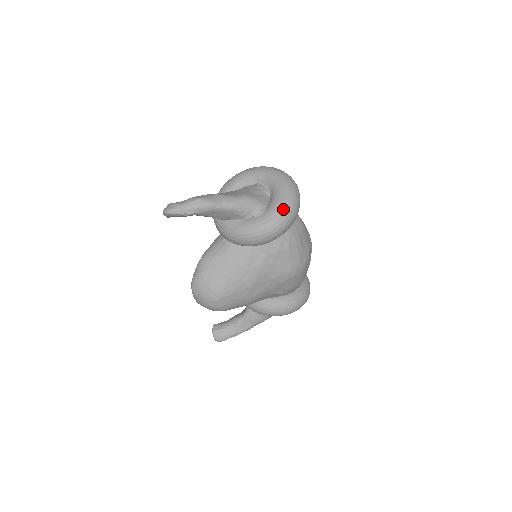
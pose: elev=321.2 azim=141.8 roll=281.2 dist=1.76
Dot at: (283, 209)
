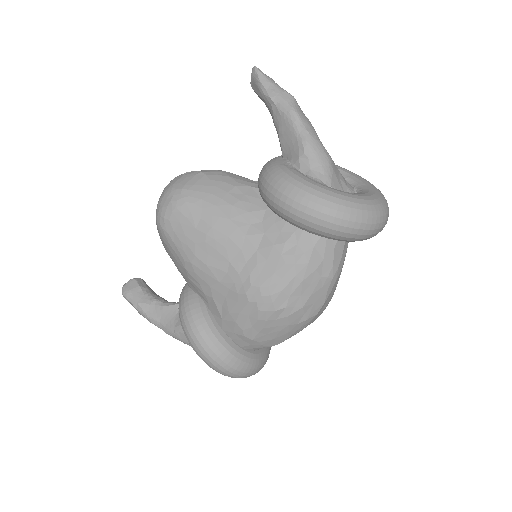
Dot at: (340, 200)
